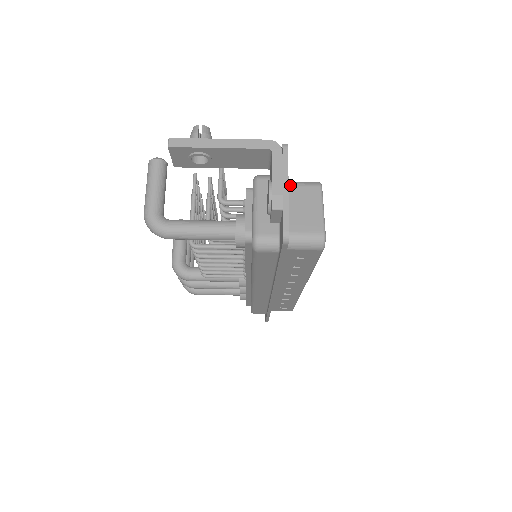
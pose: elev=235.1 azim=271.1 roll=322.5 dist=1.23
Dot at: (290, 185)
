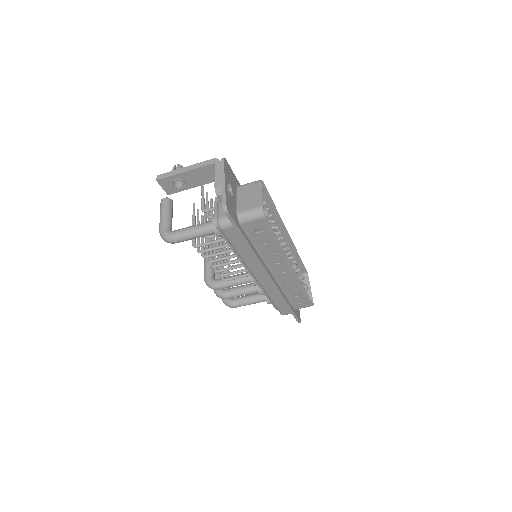
Dot at: (241, 186)
